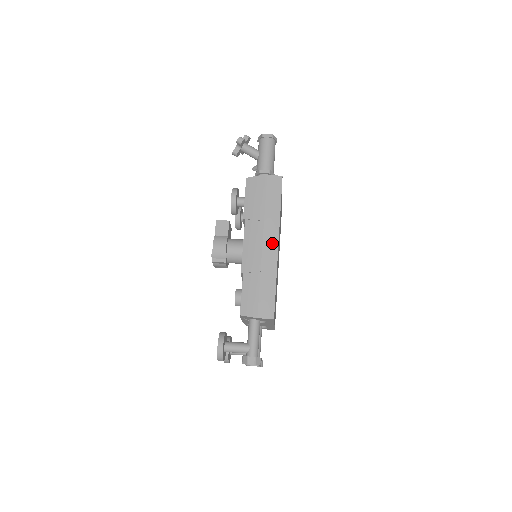
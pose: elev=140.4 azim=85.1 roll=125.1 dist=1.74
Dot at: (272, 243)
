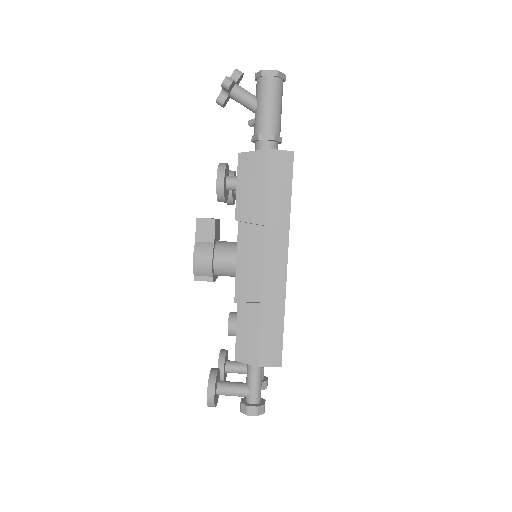
Dot at: (278, 260)
